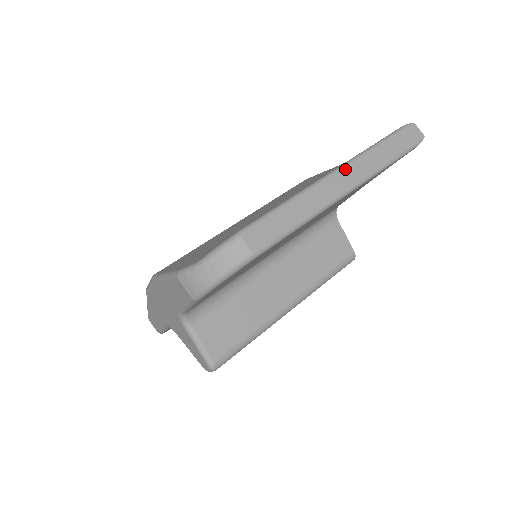
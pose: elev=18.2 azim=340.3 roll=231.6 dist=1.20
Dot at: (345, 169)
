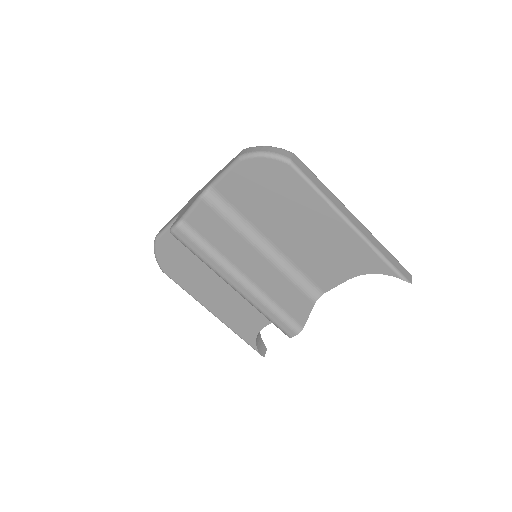
Dot at: (360, 222)
